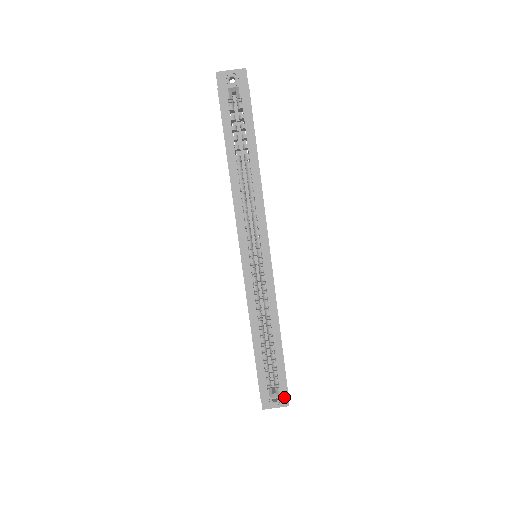
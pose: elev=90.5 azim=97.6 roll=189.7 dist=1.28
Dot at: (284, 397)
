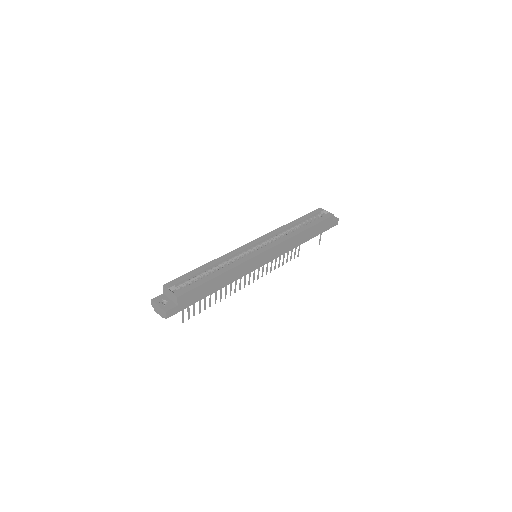
Dot at: (171, 306)
